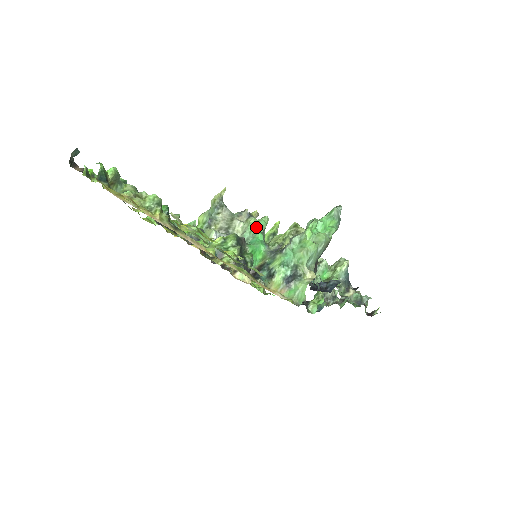
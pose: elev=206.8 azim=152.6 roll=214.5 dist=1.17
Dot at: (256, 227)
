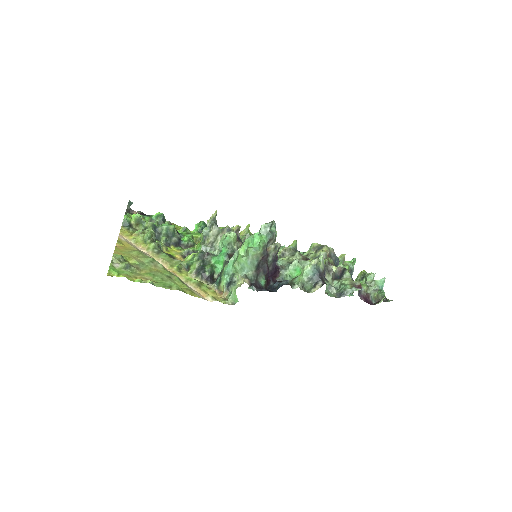
Dot at: (223, 242)
